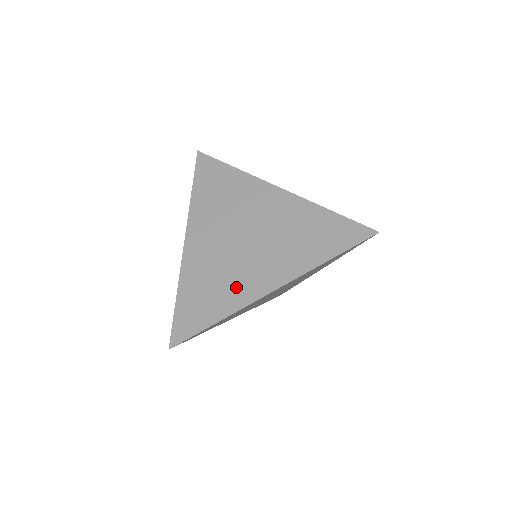
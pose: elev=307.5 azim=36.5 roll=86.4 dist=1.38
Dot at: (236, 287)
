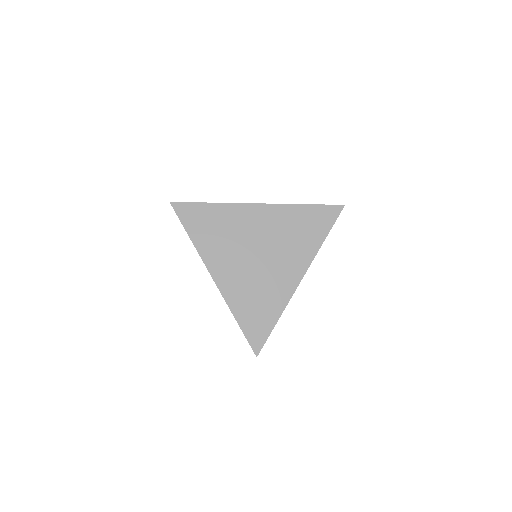
Dot at: (275, 291)
